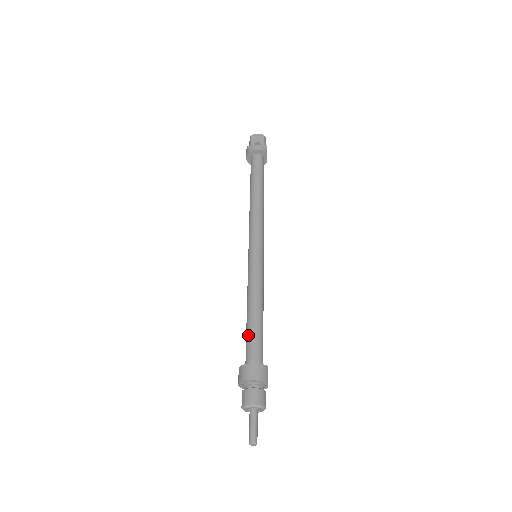
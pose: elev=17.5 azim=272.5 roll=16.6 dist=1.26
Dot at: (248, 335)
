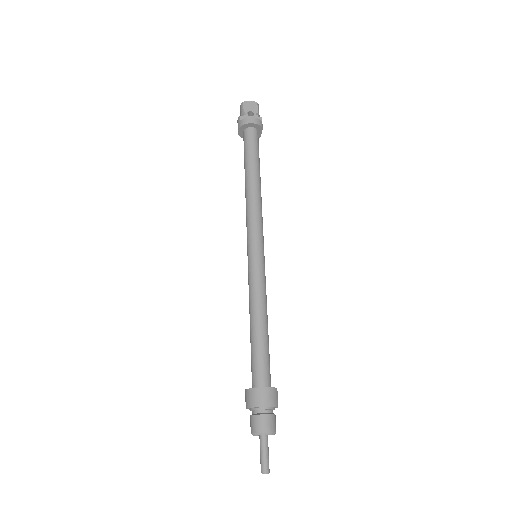
Dot at: (254, 352)
